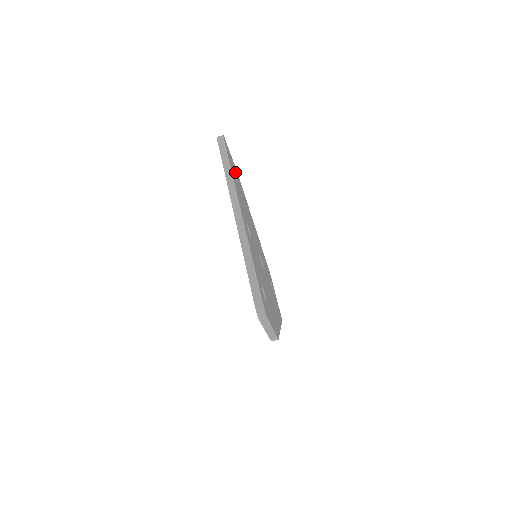
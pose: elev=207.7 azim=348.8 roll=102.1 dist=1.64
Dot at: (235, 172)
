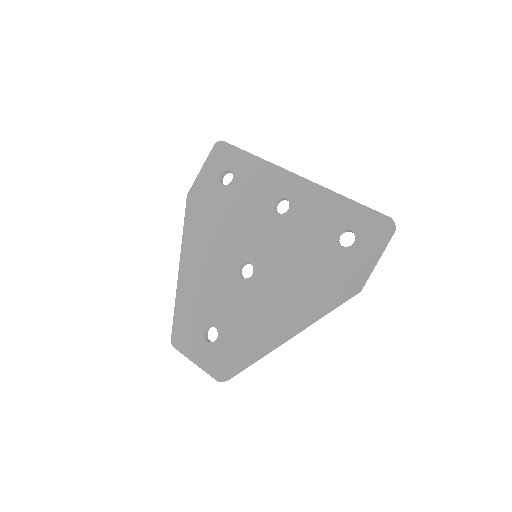
Dot at: occluded
